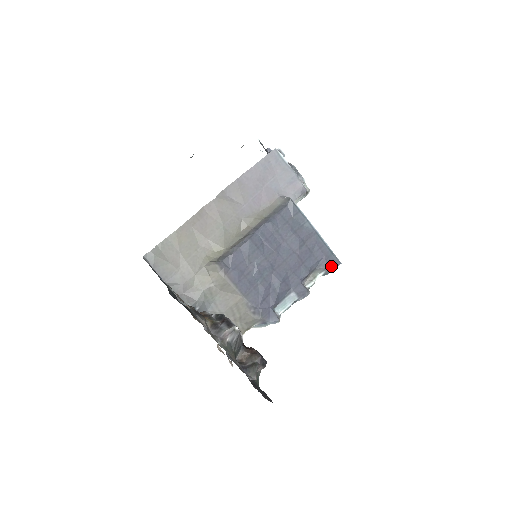
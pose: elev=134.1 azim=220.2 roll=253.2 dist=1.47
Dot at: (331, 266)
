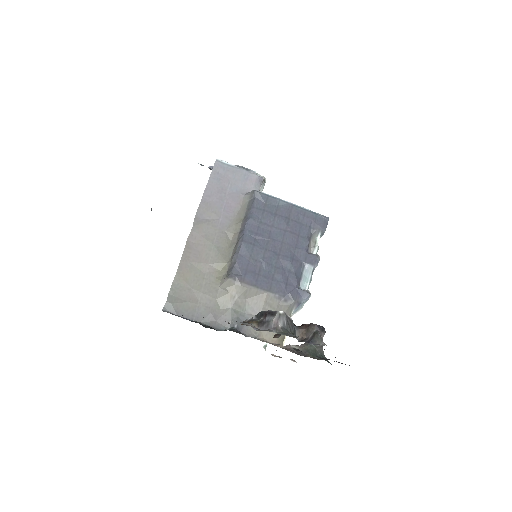
Dot at: (322, 225)
